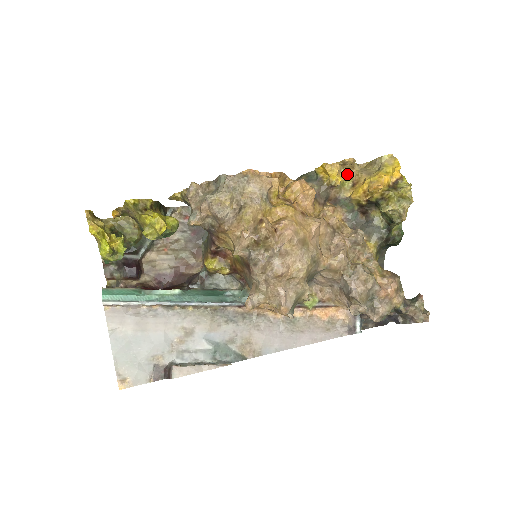
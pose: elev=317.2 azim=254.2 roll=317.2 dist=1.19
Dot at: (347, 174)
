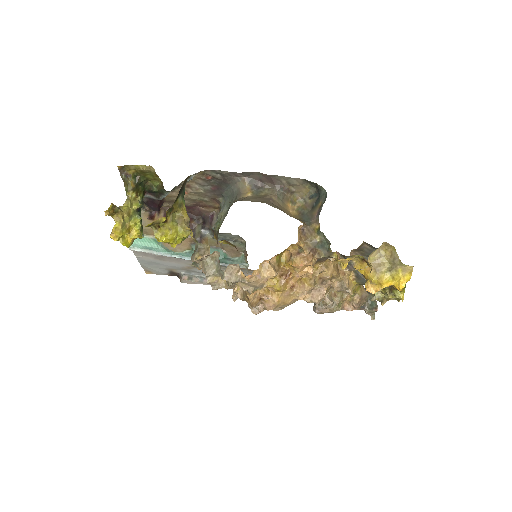
Dot at: (359, 257)
